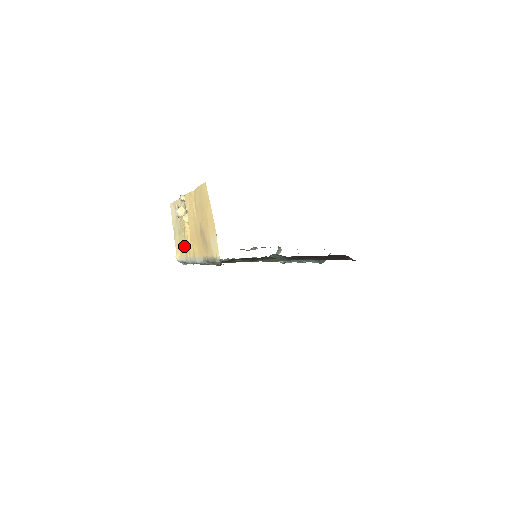
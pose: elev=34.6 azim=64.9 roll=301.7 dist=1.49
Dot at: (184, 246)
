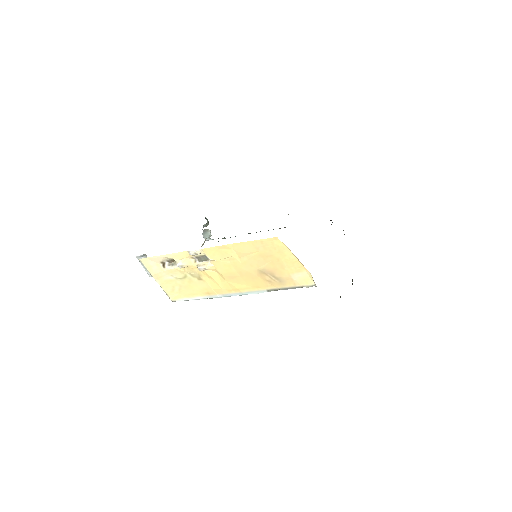
Dot at: (199, 288)
